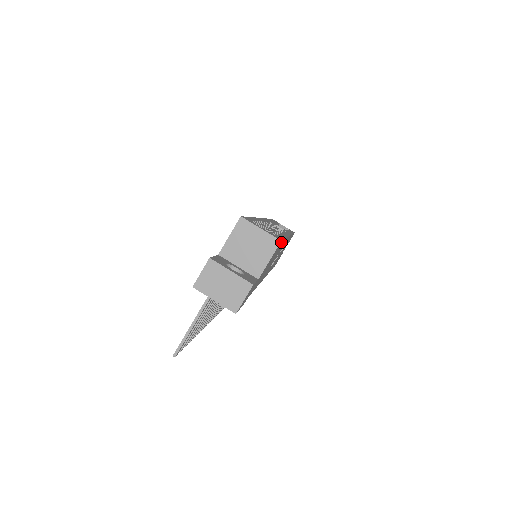
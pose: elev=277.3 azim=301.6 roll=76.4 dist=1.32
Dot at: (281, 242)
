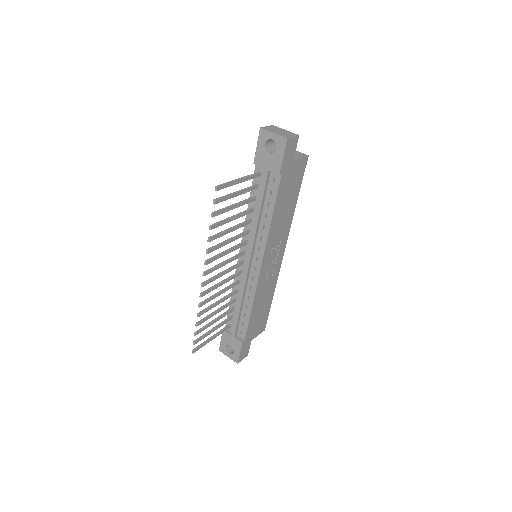
Dot at: (304, 168)
